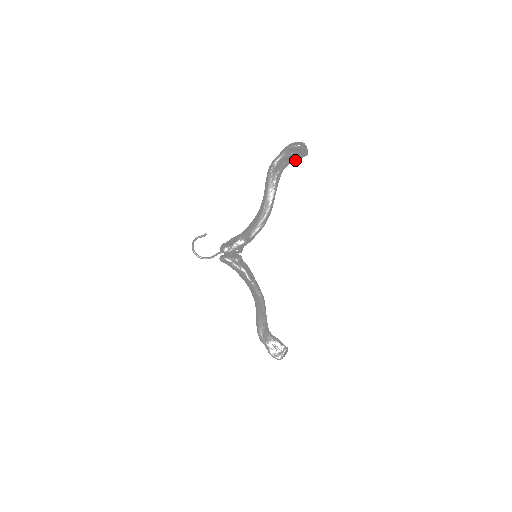
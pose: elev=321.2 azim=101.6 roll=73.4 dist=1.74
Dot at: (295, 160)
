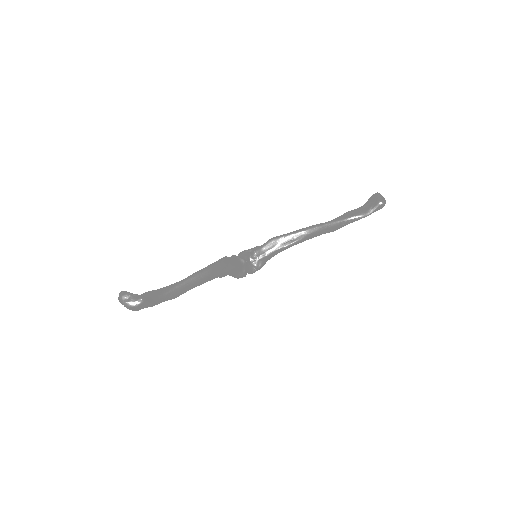
Dot at: (368, 210)
